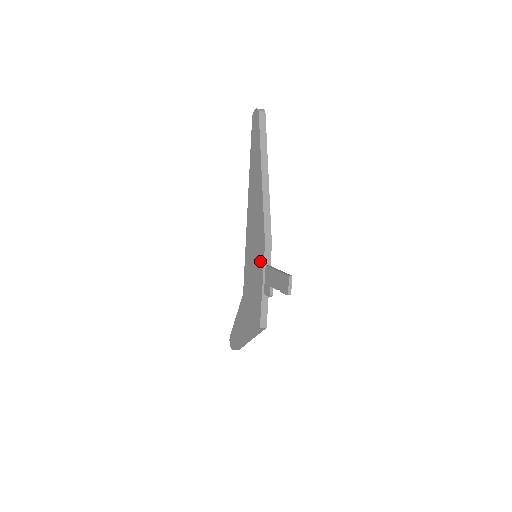
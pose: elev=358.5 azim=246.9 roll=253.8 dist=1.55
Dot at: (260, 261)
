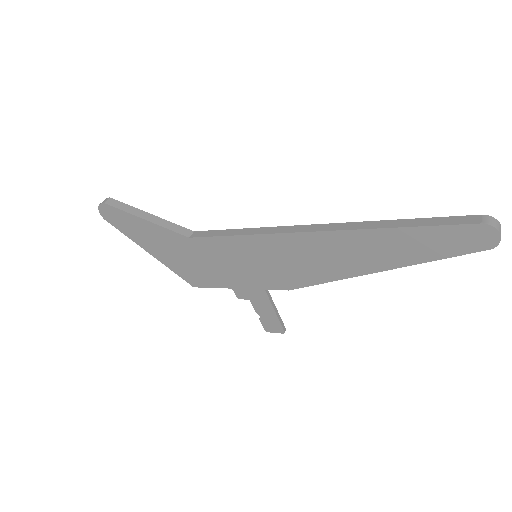
Dot at: (262, 282)
